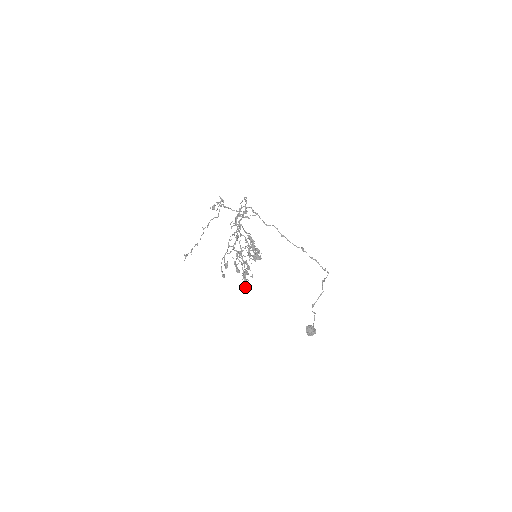
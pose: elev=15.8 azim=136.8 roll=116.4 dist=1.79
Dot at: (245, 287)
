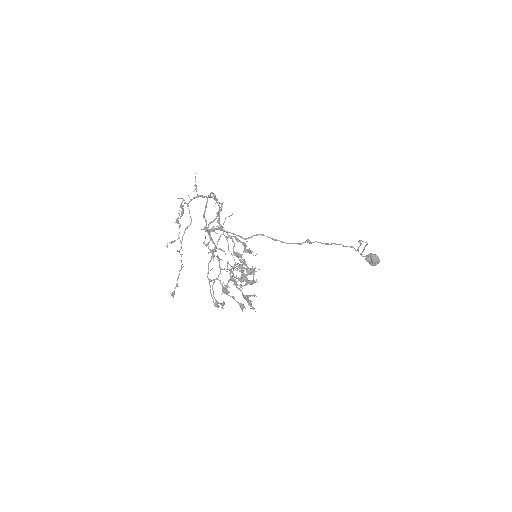
Dot at: occluded
